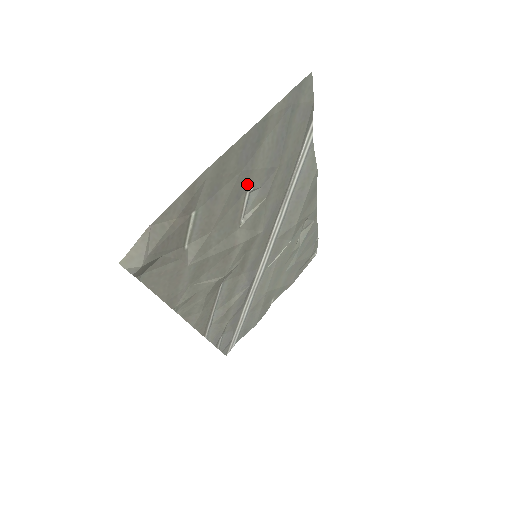
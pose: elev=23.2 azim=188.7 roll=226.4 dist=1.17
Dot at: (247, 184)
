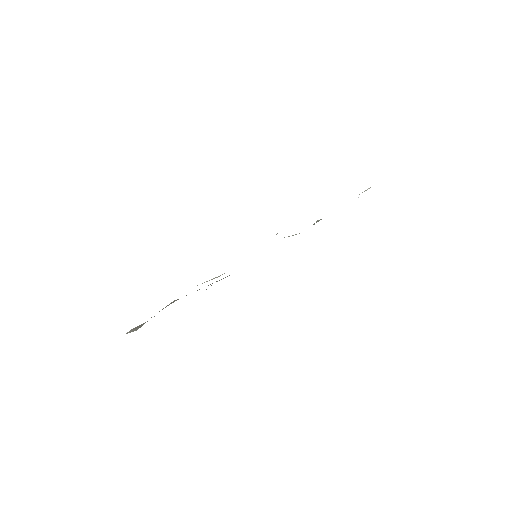
Dot at: occluded
